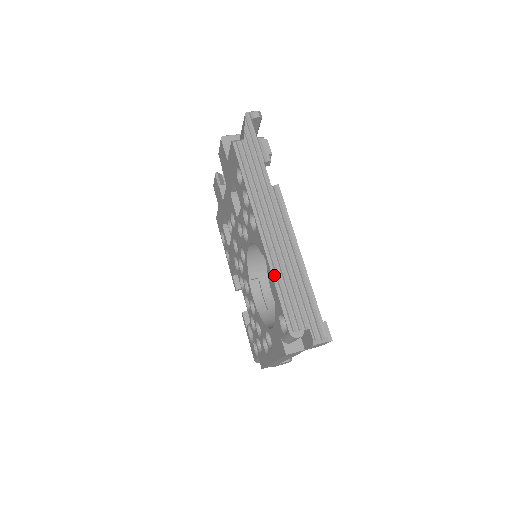
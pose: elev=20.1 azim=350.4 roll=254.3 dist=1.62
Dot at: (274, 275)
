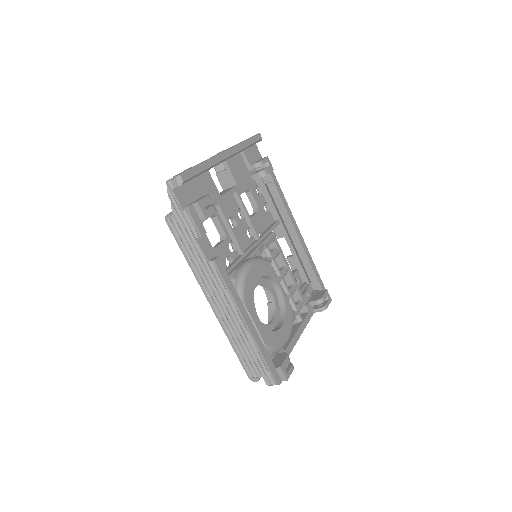
Dot at: (229, 338)
